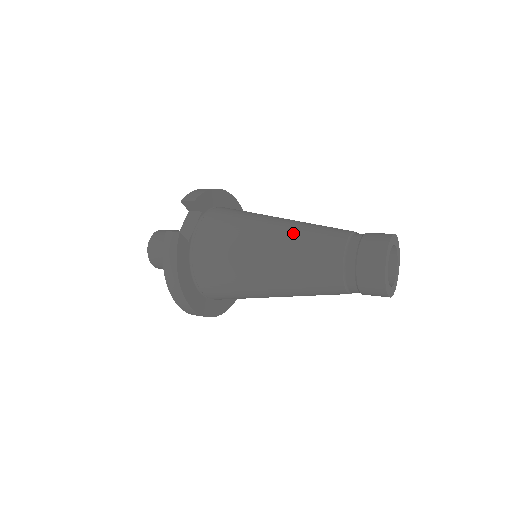
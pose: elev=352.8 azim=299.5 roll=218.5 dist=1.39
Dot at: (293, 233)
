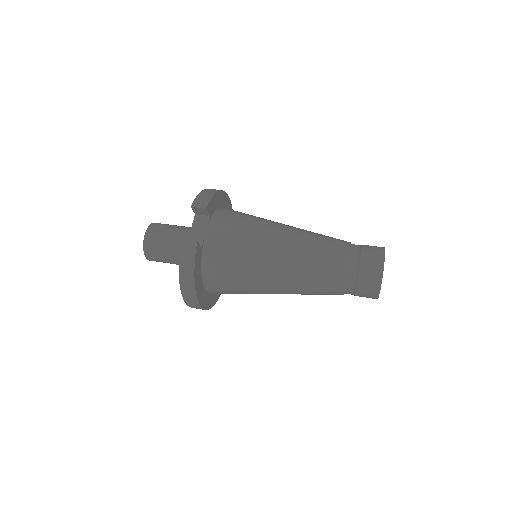
Dot at: (301, 244)
